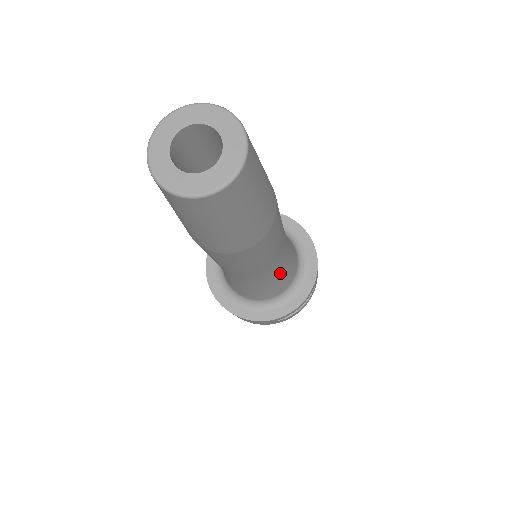
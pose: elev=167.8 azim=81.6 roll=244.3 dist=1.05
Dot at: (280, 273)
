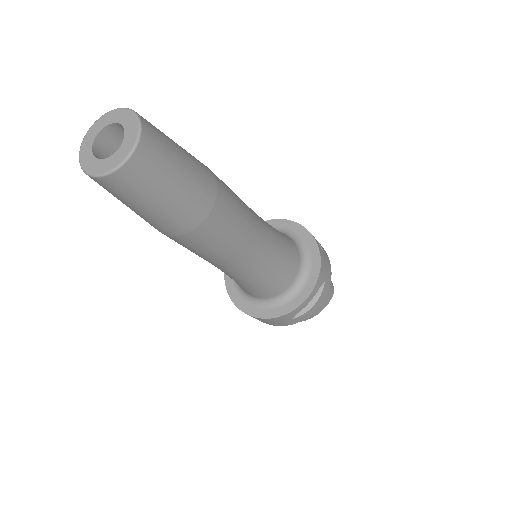
Dot at: (270, 264)
